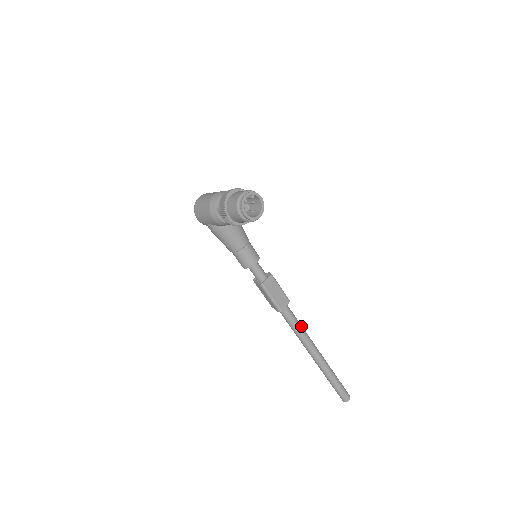
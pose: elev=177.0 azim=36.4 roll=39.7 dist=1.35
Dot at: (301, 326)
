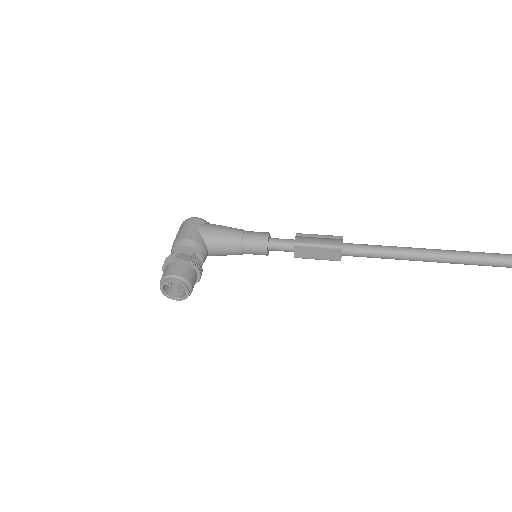
Dot at: (384, 253)
